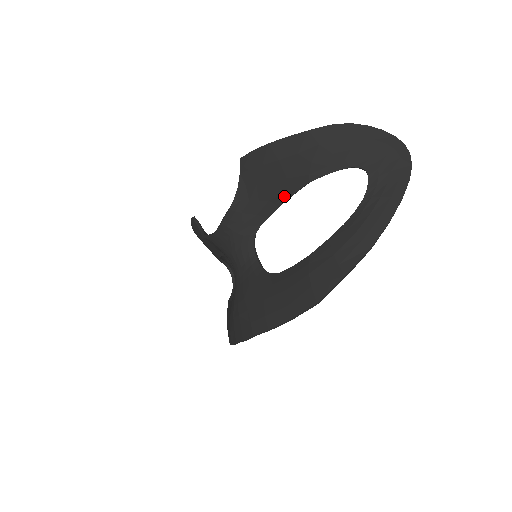
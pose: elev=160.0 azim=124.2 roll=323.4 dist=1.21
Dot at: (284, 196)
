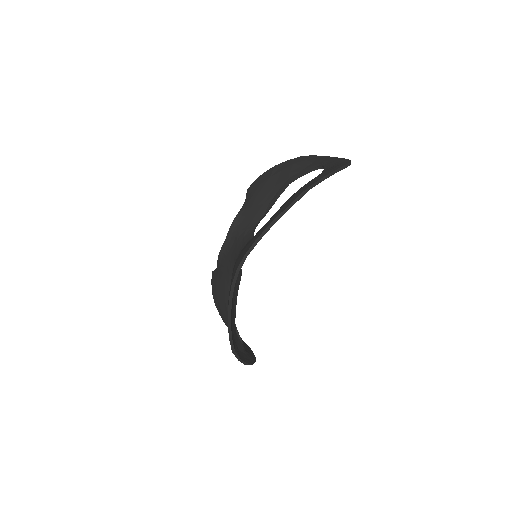
Dot at: (274, 197)
